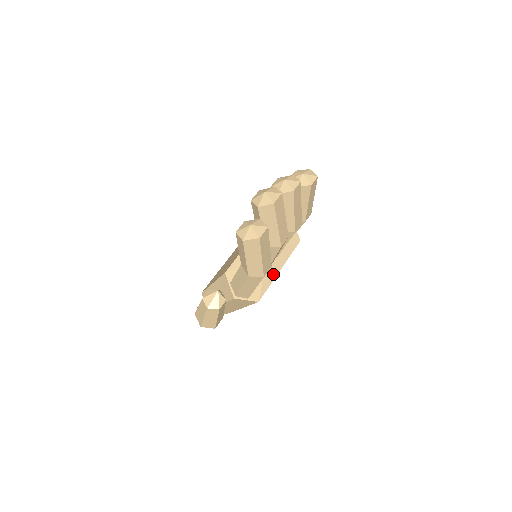
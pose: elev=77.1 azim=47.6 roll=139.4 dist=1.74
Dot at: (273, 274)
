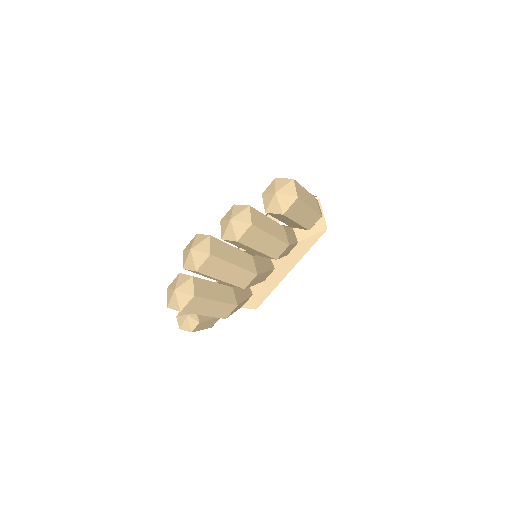
Dot at: (279, 277)
